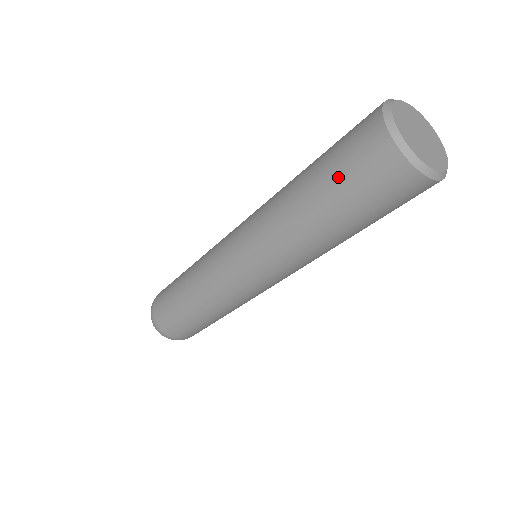
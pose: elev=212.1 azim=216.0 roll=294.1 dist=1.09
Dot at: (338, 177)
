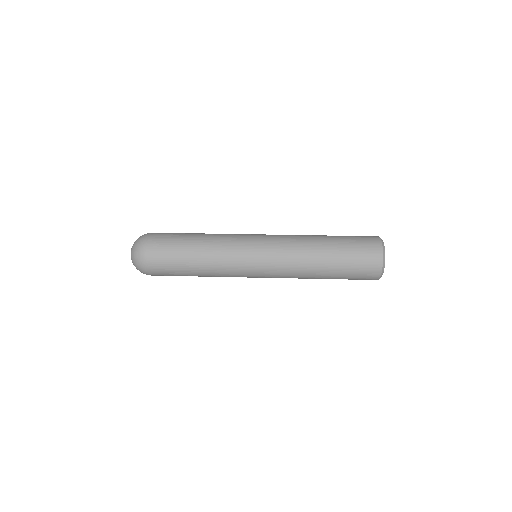
Dot at: occluded
